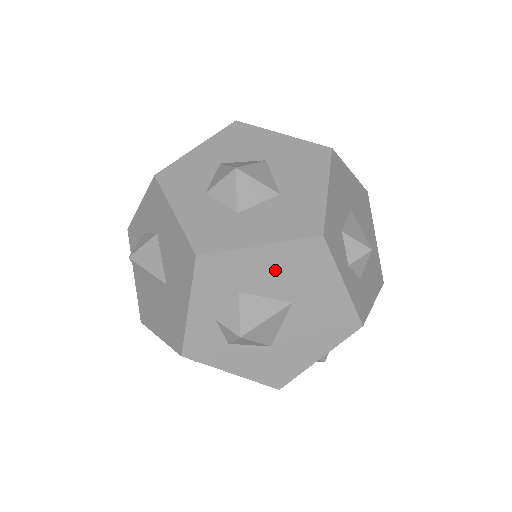
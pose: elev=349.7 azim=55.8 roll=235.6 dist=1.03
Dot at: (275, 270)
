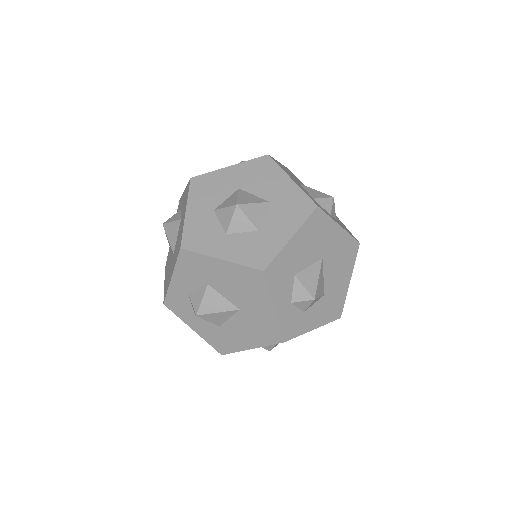
Dot at: (305, 246)
